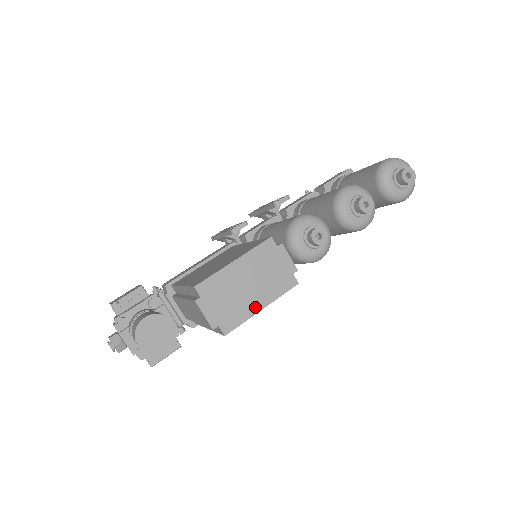
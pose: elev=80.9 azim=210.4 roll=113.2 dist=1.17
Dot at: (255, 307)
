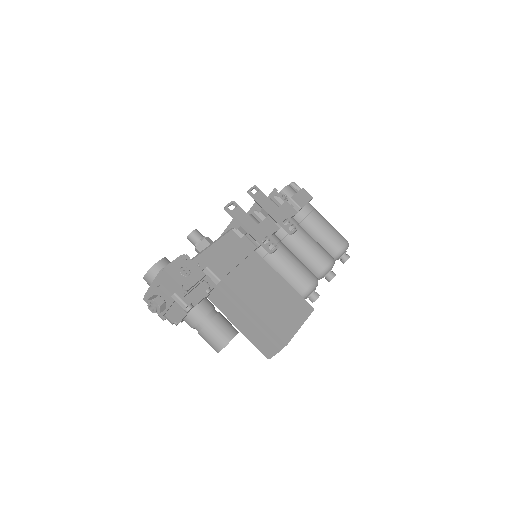
Dot at: occluded
